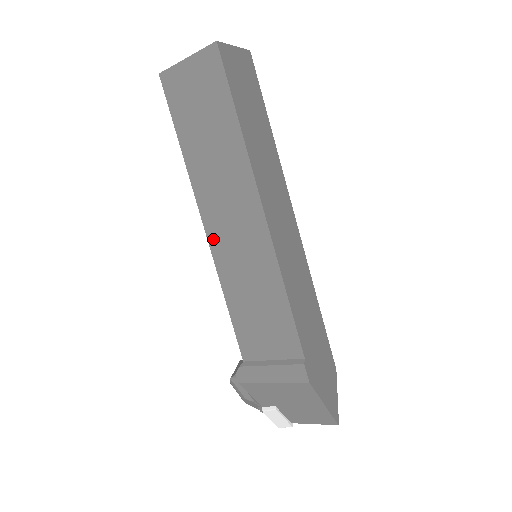
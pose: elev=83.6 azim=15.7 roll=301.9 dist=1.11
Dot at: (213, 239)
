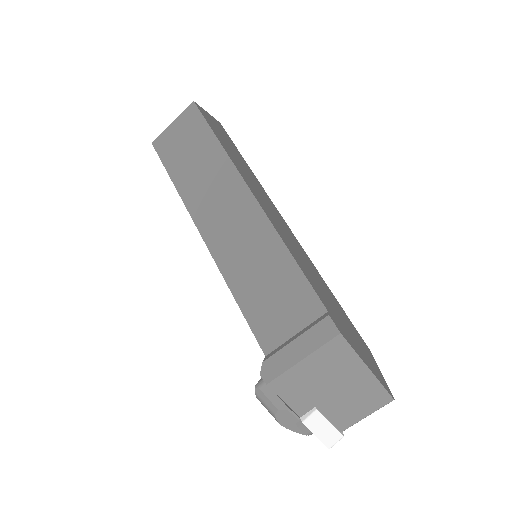
Dot at: (212, 243)
